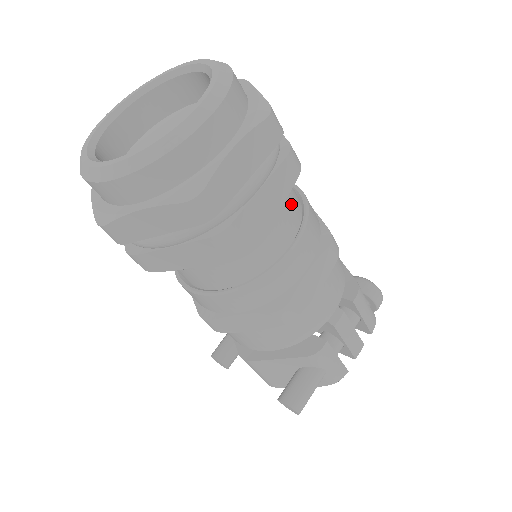
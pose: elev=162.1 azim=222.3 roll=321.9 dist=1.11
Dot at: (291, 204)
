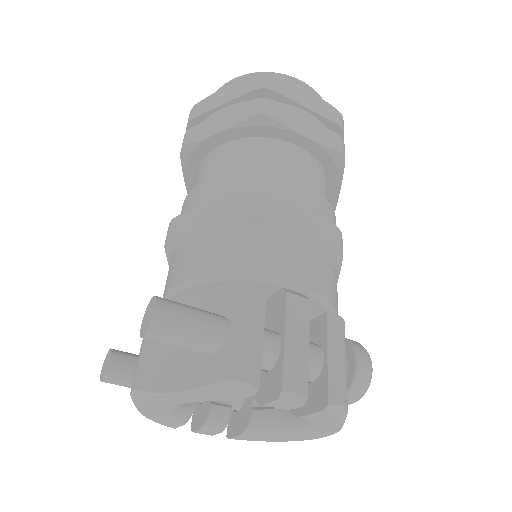
Dot at: (320, 183)
